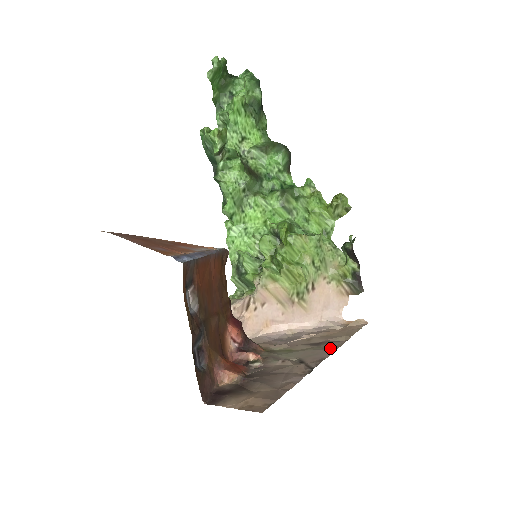
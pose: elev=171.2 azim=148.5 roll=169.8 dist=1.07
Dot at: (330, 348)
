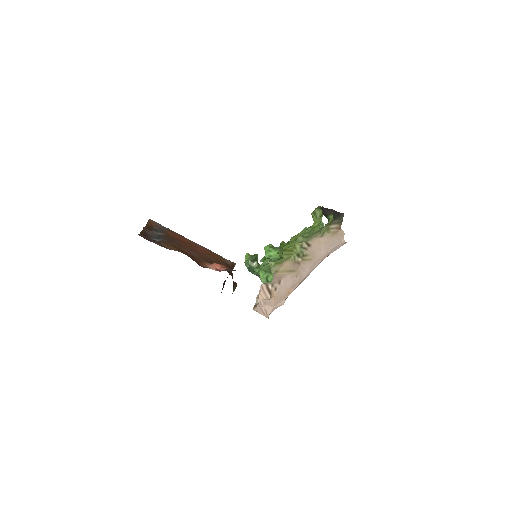
Dot at: occluded
